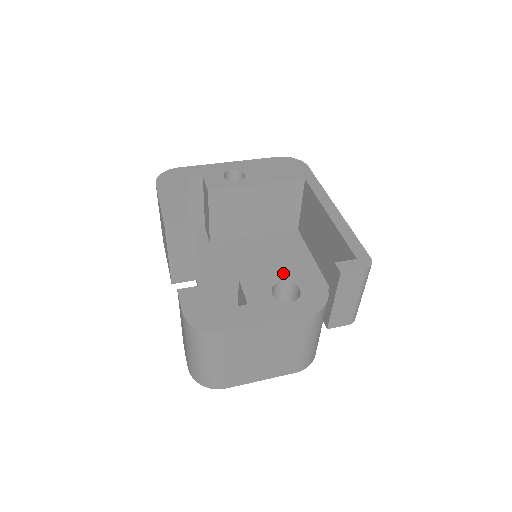
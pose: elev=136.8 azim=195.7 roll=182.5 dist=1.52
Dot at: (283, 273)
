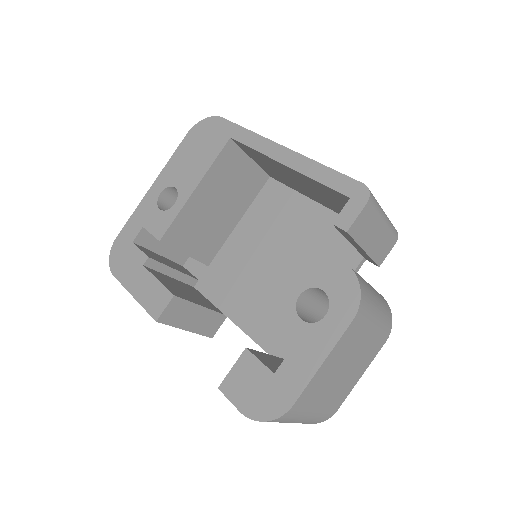
Dot at: (293, 284)
